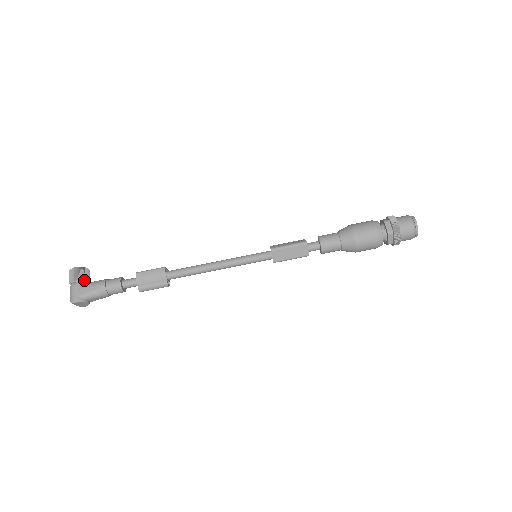
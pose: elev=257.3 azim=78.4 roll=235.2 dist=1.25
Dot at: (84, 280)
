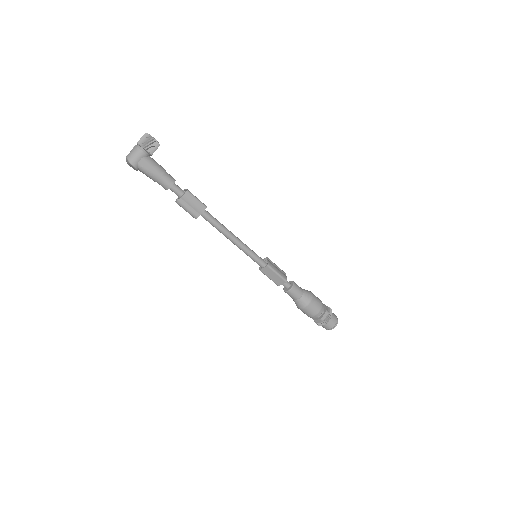
Dot at: (151, 154)
